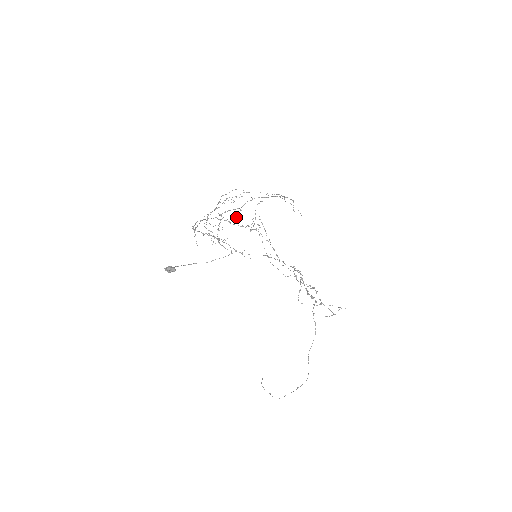
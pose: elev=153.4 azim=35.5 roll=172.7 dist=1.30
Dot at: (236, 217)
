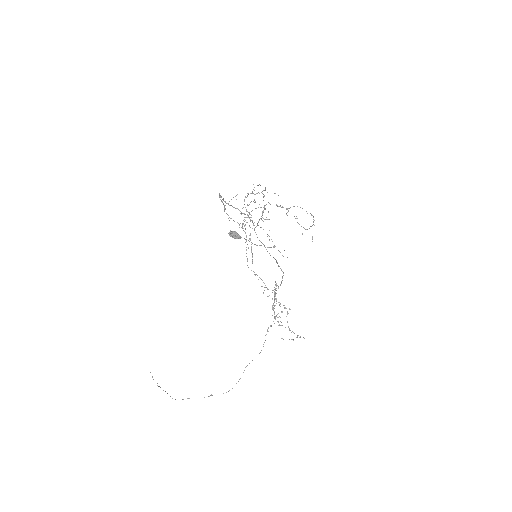
Dot at: occluded
